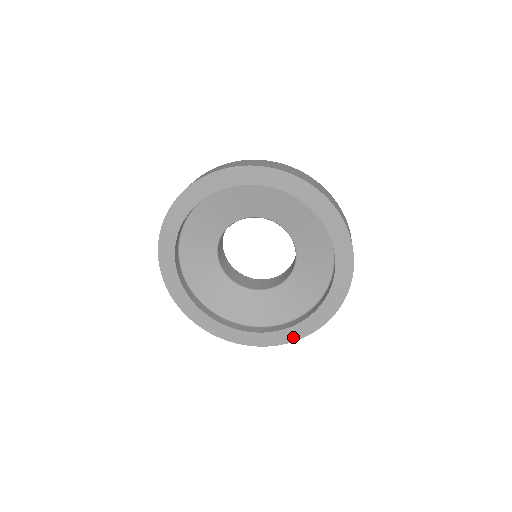
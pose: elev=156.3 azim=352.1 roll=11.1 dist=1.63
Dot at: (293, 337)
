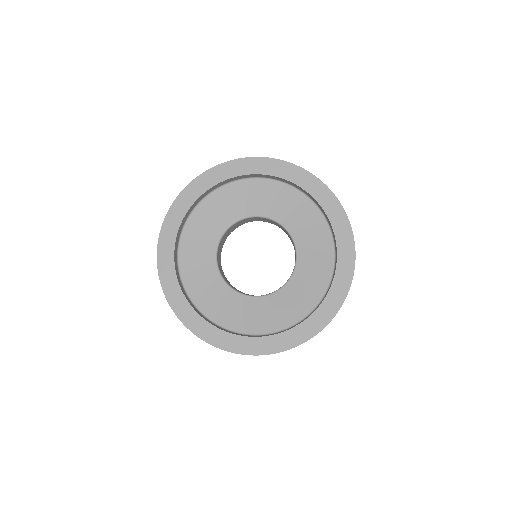
Dot at: (214, 340)
